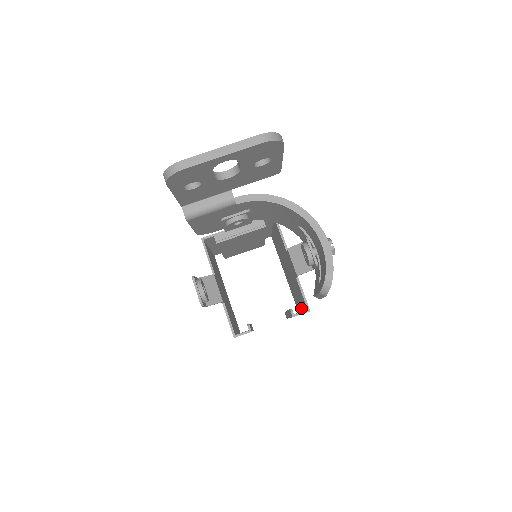
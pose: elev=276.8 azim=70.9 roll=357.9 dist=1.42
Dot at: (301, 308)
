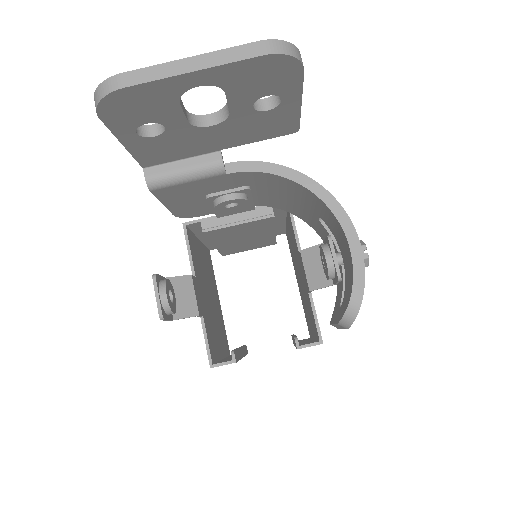
Dot at: (313, 334)
